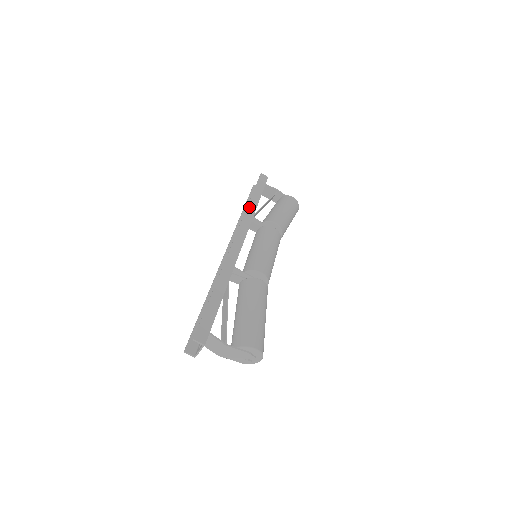
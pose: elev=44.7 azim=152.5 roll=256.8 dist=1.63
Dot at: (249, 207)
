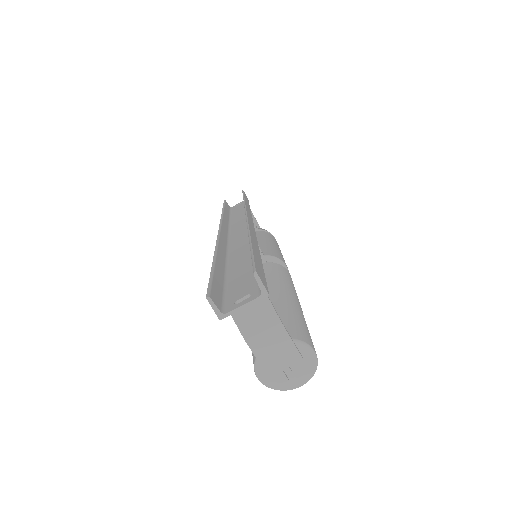
Dot at: (246, 203)
